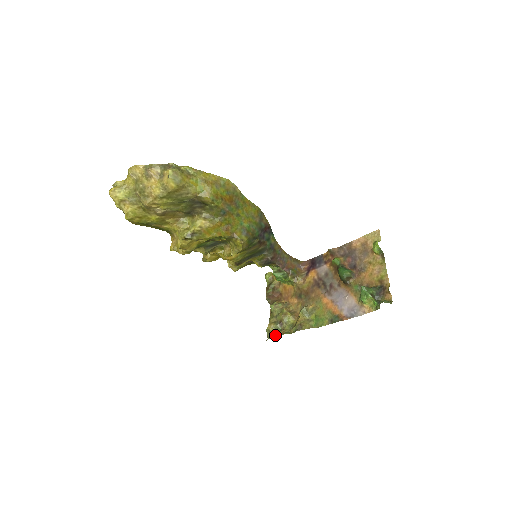
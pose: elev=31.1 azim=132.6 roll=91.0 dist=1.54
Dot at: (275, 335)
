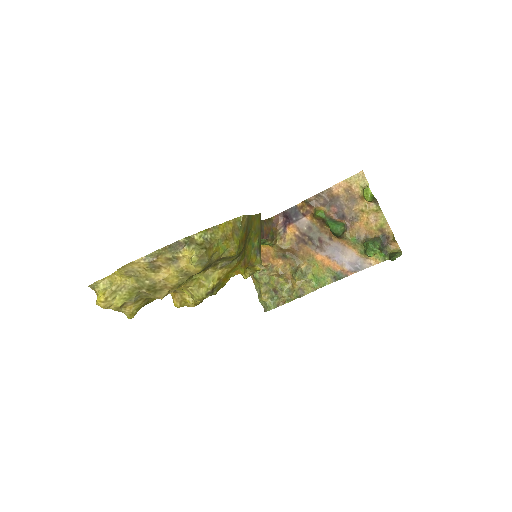
Dot at: (275, 306)
